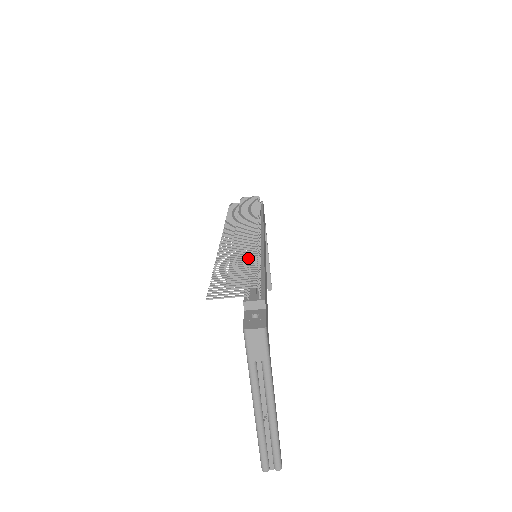
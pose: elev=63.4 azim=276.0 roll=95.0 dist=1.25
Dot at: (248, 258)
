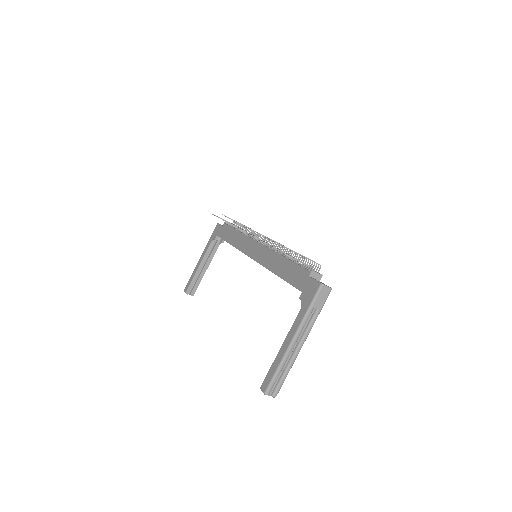
Dot at: occluded
